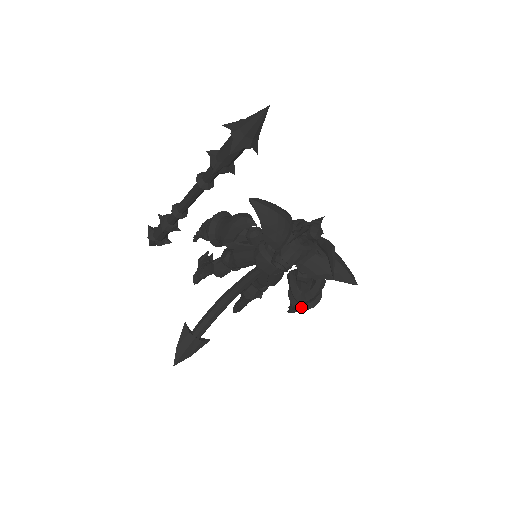
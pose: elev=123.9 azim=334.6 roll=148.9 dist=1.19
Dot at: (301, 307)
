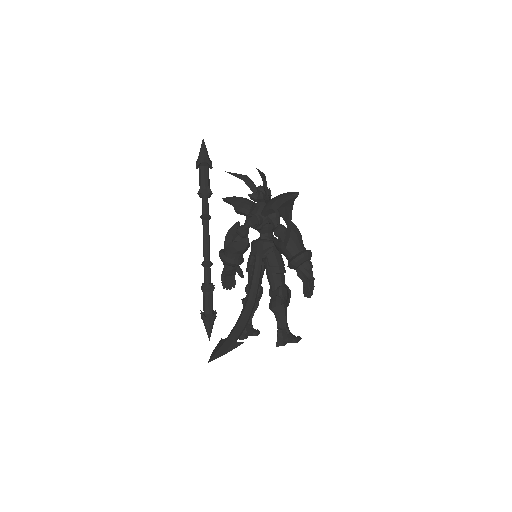
Dot at: (293, 258)
